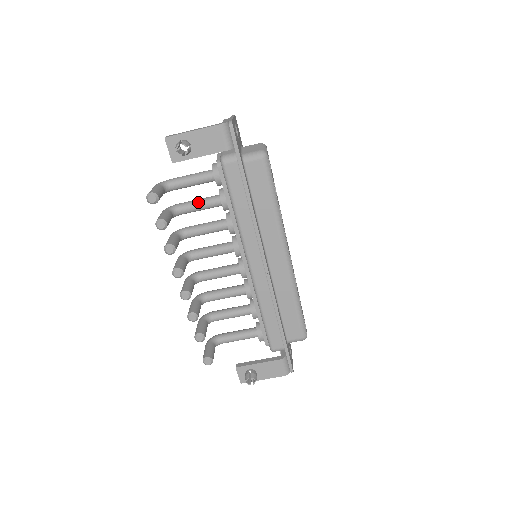
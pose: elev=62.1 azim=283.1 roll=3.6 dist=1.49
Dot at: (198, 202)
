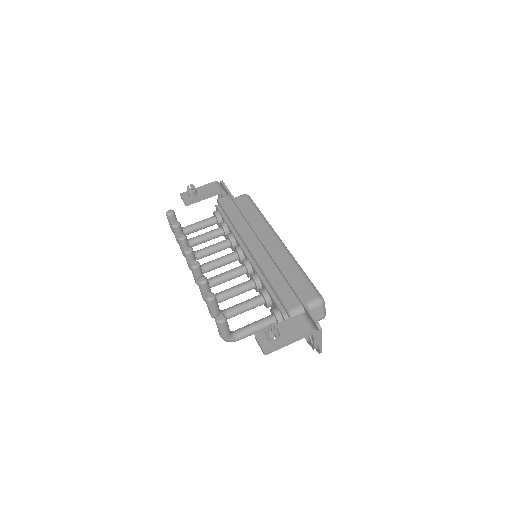
Dot at: (205, 233)
